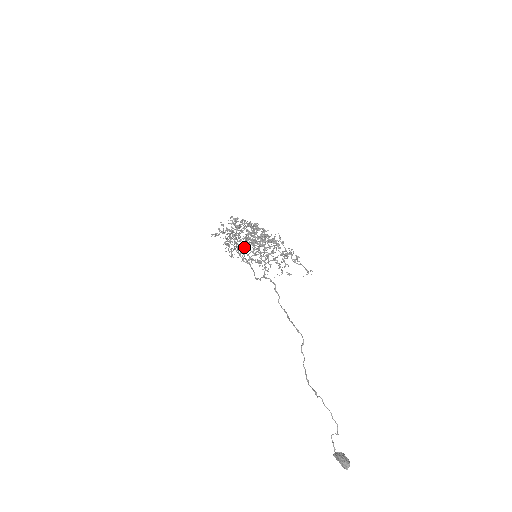
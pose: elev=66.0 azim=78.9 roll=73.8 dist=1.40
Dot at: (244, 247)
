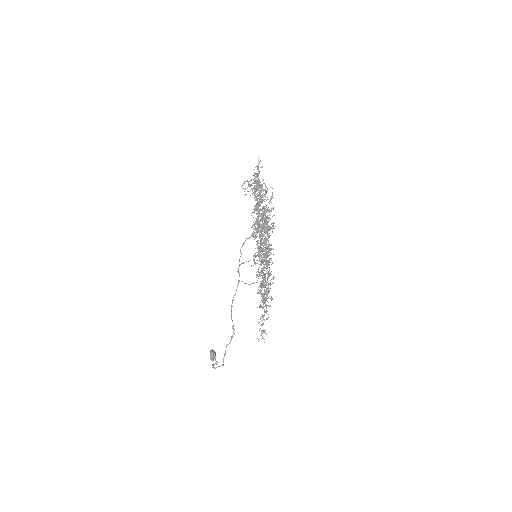
Dot at: (257, 232)
